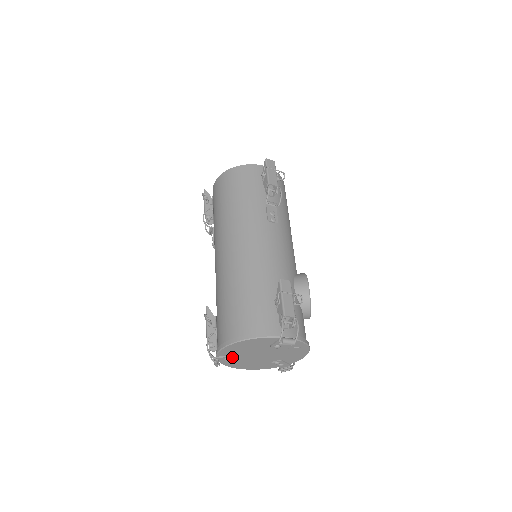
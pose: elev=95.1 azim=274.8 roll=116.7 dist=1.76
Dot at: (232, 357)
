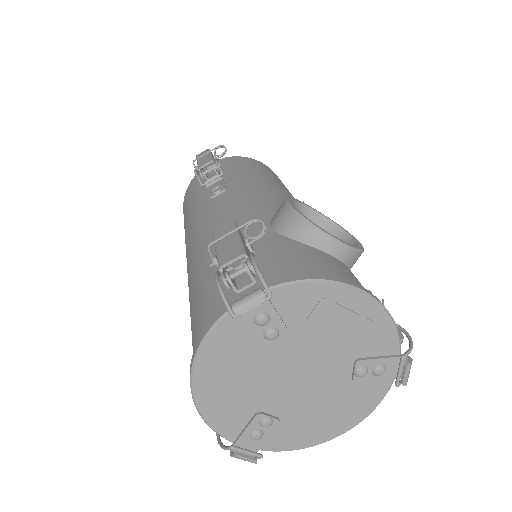
Dot at: (254, 423)
